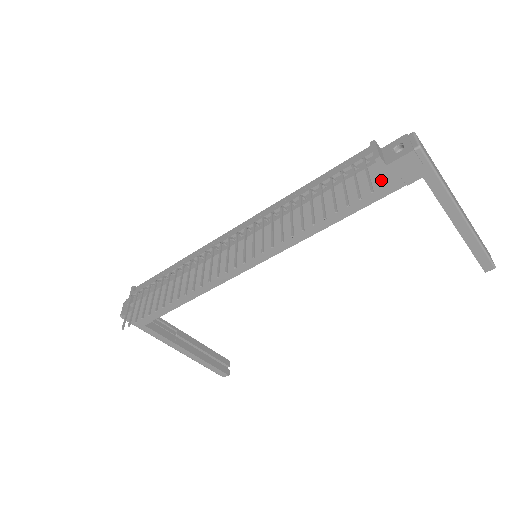
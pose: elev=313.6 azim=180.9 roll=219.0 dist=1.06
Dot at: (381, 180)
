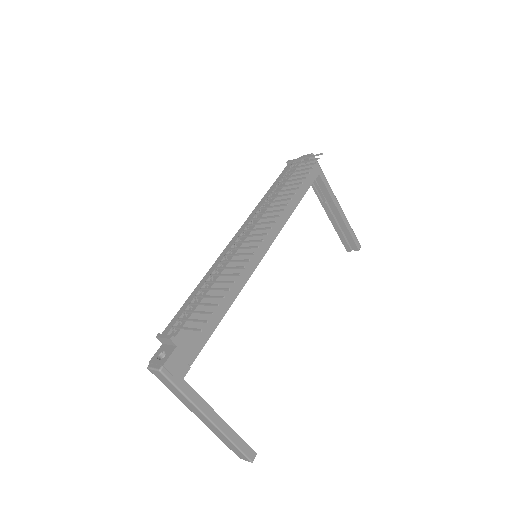
Dot at: (306, 175)
